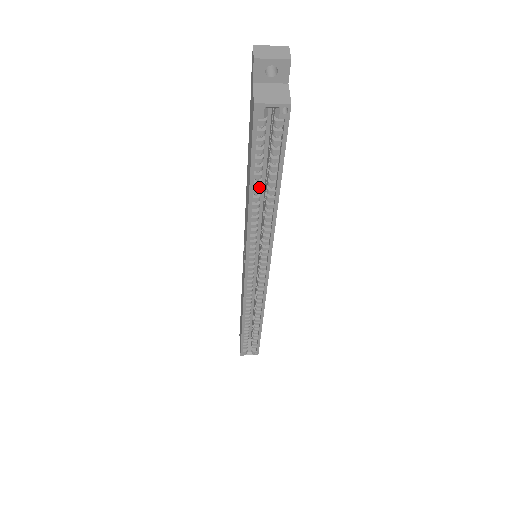
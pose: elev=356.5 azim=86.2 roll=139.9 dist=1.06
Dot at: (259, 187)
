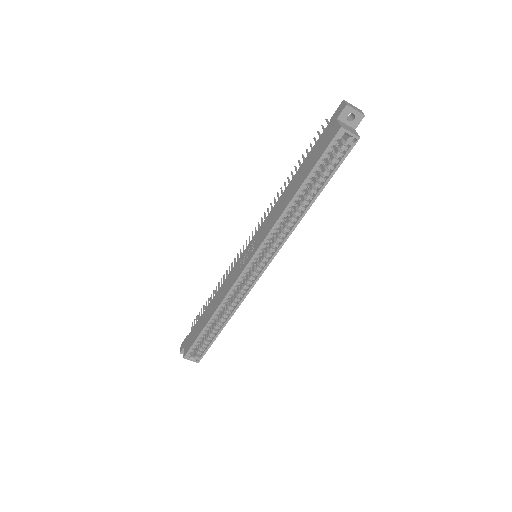
Dot at: (303, 190)
